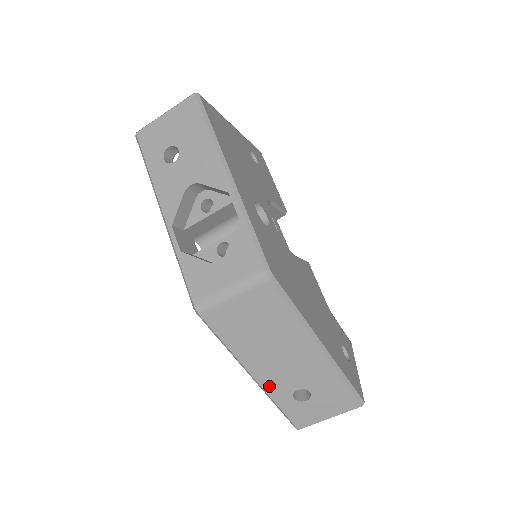
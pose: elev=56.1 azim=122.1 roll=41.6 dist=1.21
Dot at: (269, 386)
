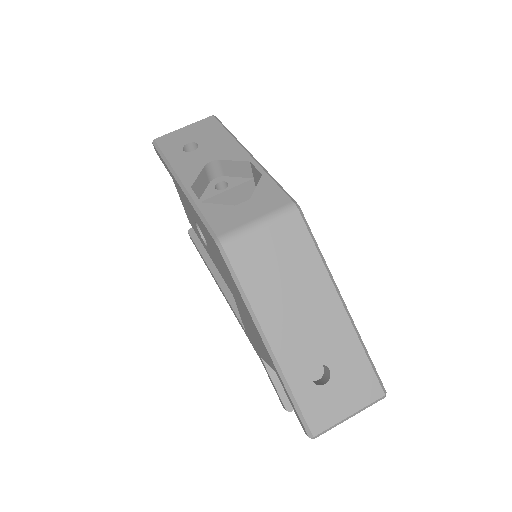
Dot at: (285, 358)
